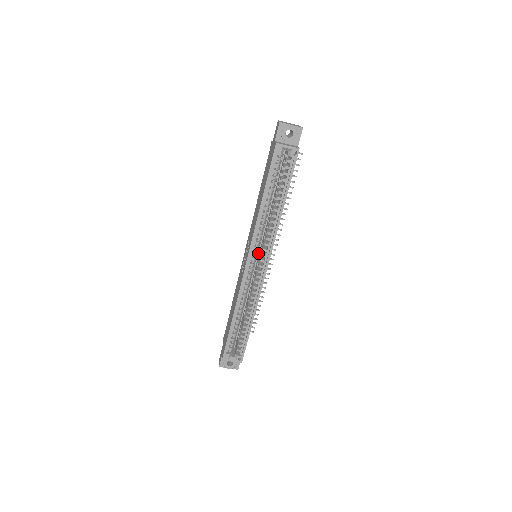
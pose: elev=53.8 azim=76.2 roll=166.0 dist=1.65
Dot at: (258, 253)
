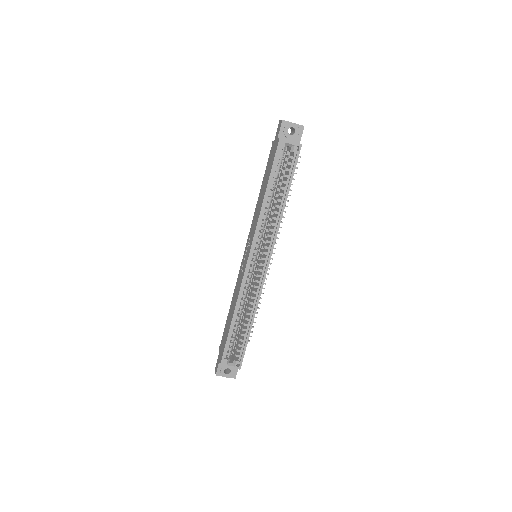
Dot at: (258, 253)
